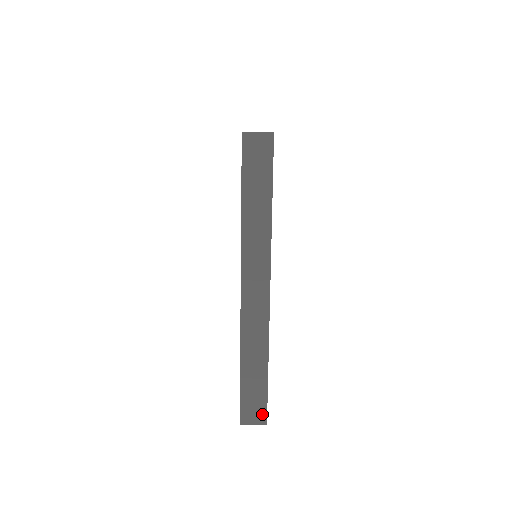
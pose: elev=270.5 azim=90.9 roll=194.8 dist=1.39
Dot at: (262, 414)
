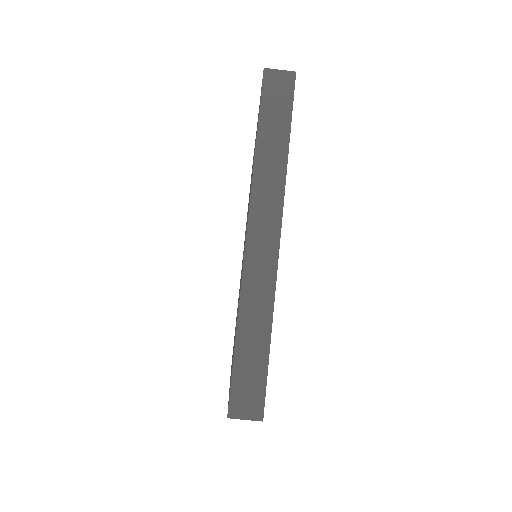
Dot at: (258, 404)
